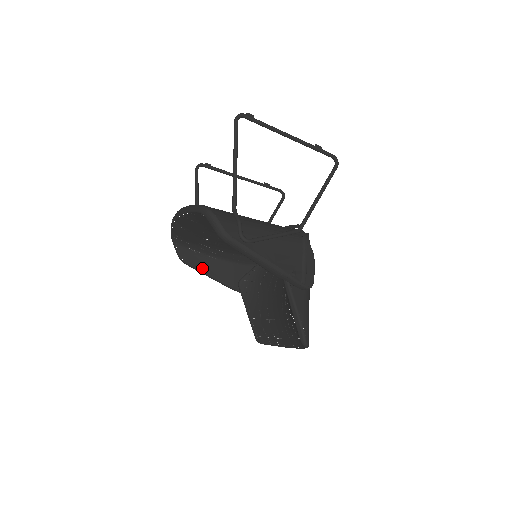
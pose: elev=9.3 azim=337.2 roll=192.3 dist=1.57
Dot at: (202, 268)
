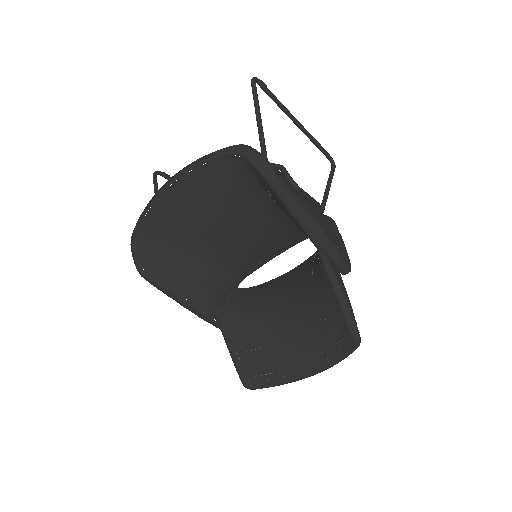
Dot at: (170, 284)
